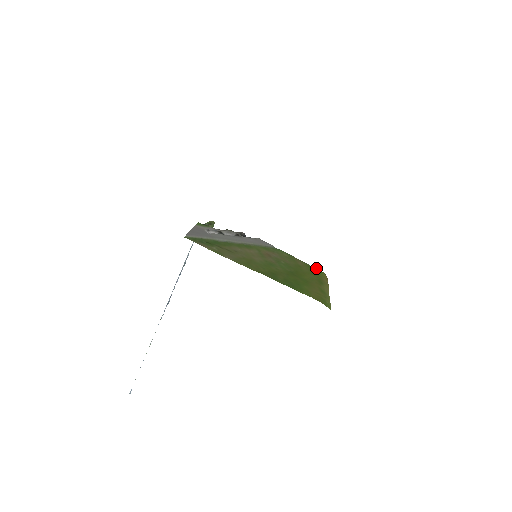
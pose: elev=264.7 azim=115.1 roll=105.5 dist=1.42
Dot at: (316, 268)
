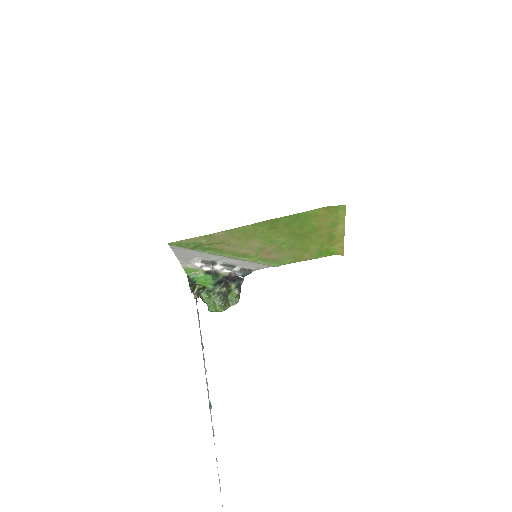
Dot at: occluded
